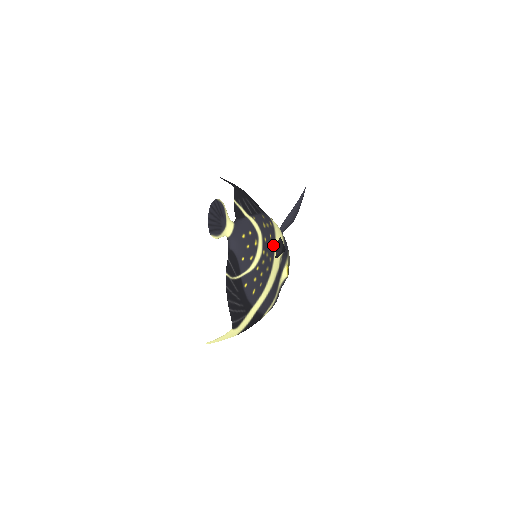
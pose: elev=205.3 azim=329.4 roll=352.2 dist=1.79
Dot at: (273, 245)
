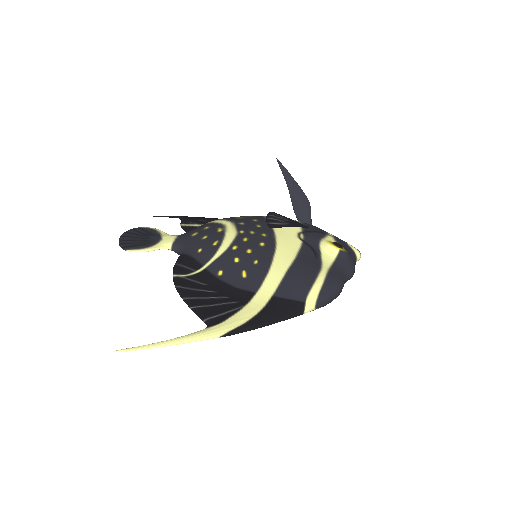
Dot at: (266, 225)
